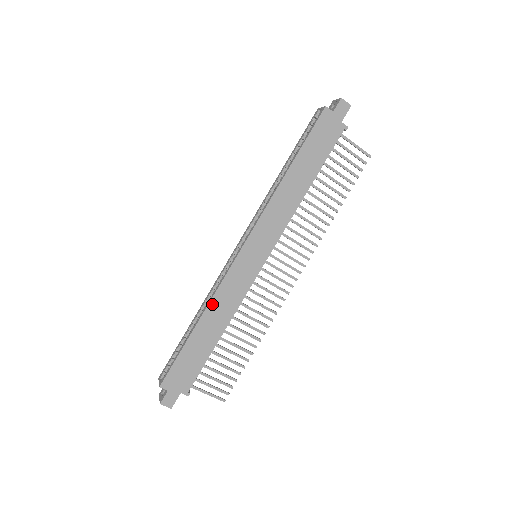
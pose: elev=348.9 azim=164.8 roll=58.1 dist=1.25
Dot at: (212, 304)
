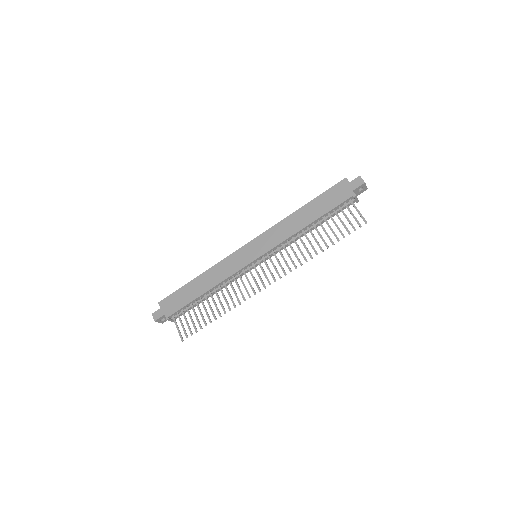
Dot at: (213, 269)
